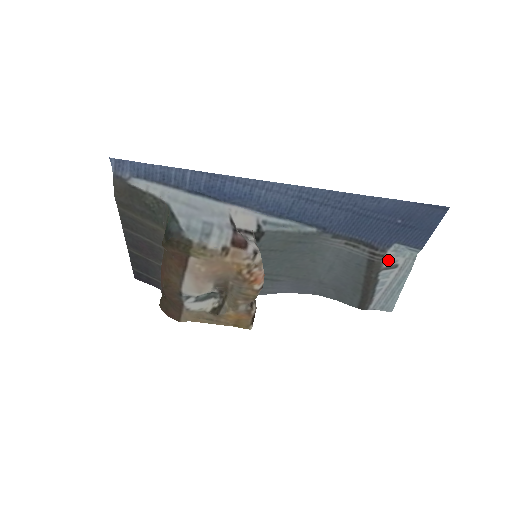
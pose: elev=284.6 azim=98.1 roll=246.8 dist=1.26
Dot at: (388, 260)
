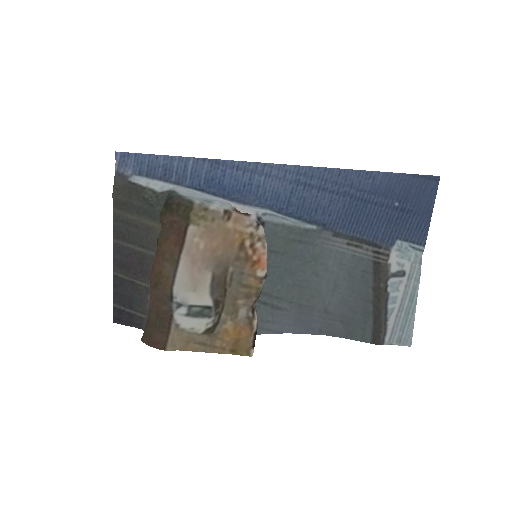
Dot at: (394, 262)
